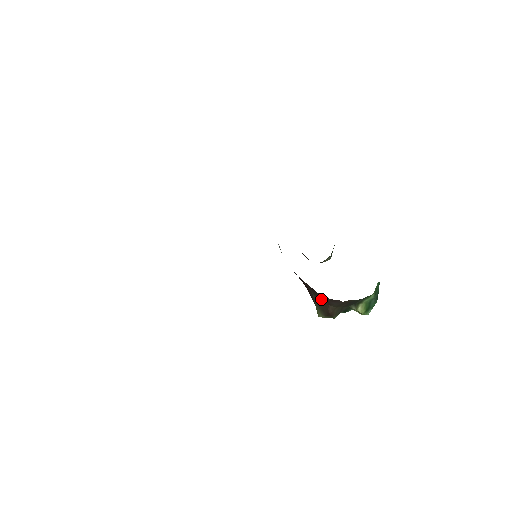
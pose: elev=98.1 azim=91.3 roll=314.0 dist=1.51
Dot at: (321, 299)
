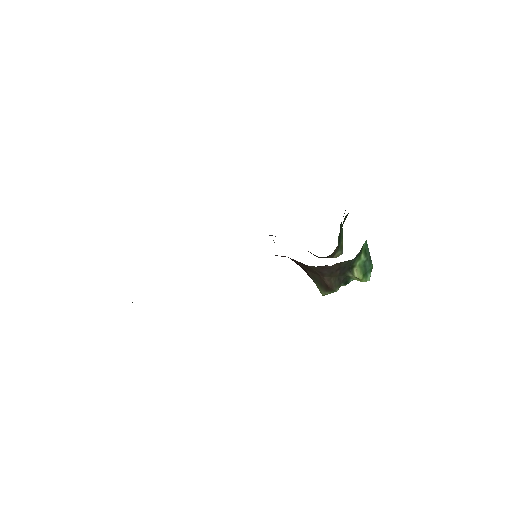
Dot at: (314, 272)
